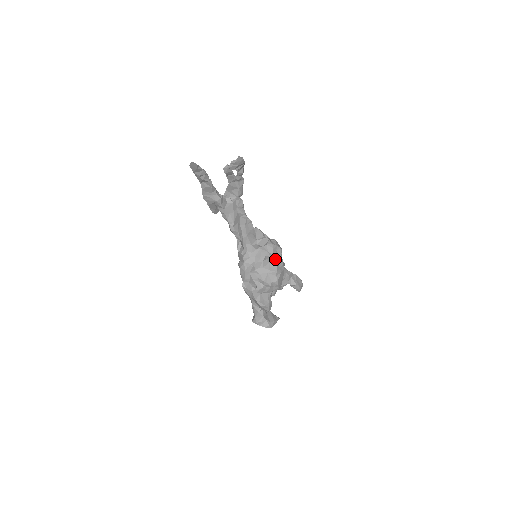
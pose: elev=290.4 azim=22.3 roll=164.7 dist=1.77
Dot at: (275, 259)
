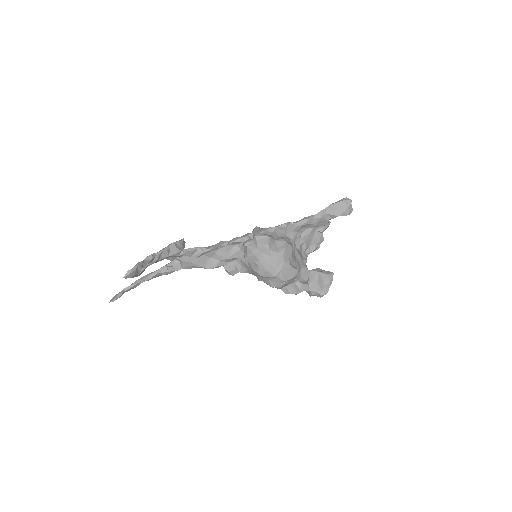
Dot at: (264, 266)
